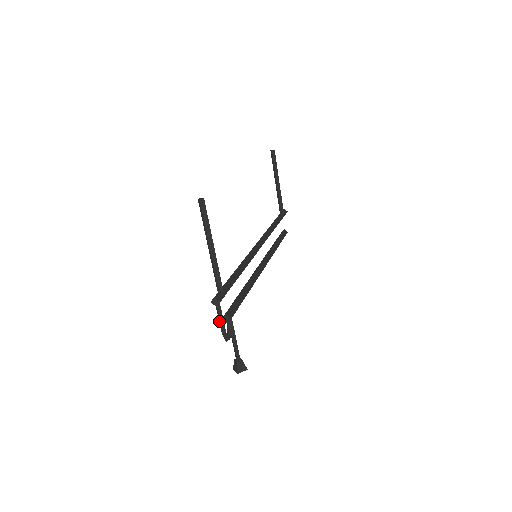
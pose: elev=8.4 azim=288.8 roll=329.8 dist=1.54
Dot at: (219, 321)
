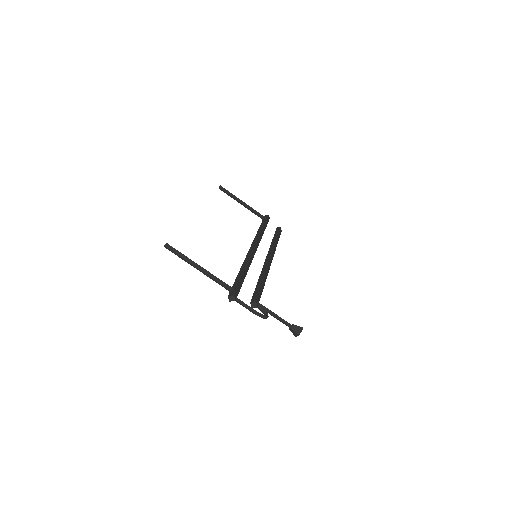
Dot at: occluded
